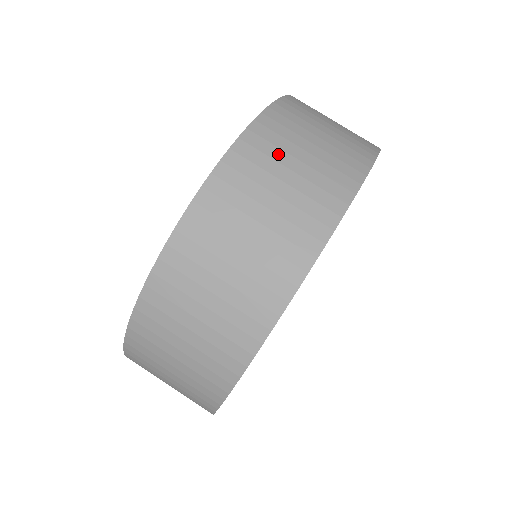
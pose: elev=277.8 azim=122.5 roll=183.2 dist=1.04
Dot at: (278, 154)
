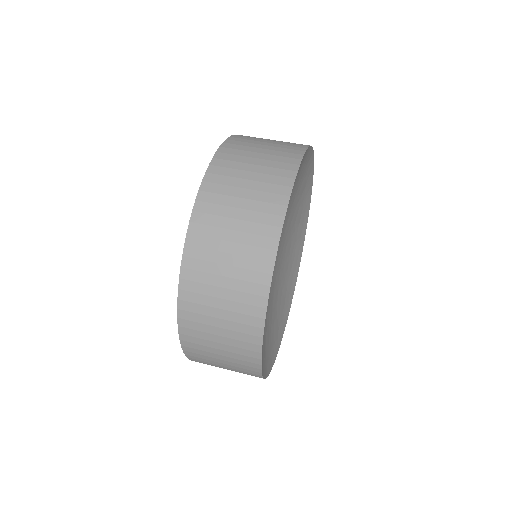
Dot at: occluded
